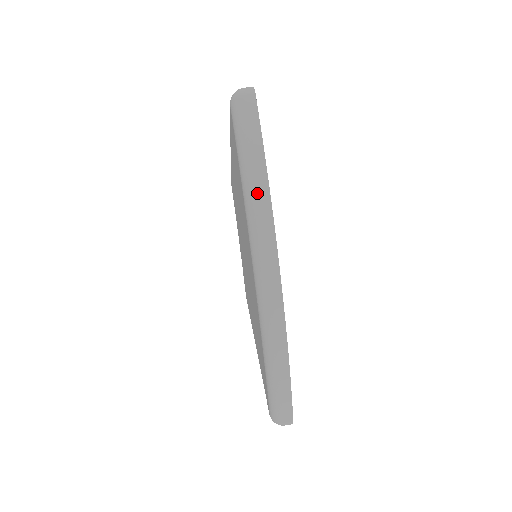
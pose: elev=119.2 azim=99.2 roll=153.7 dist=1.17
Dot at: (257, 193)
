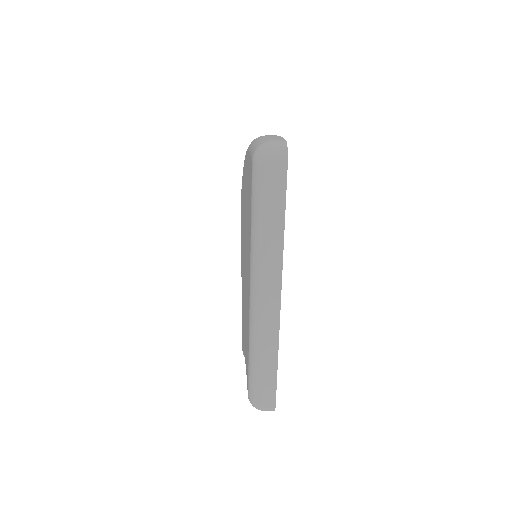
Dot at: occluded
